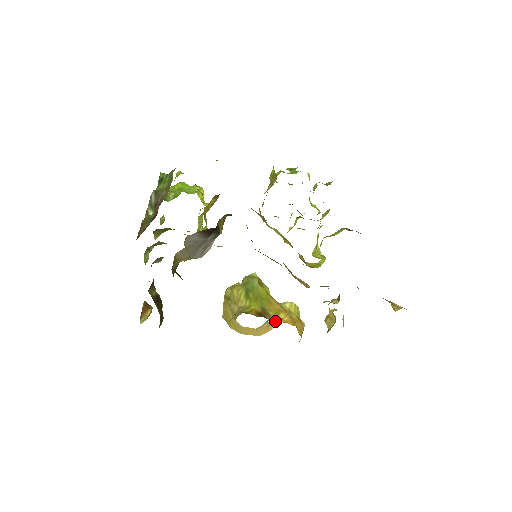
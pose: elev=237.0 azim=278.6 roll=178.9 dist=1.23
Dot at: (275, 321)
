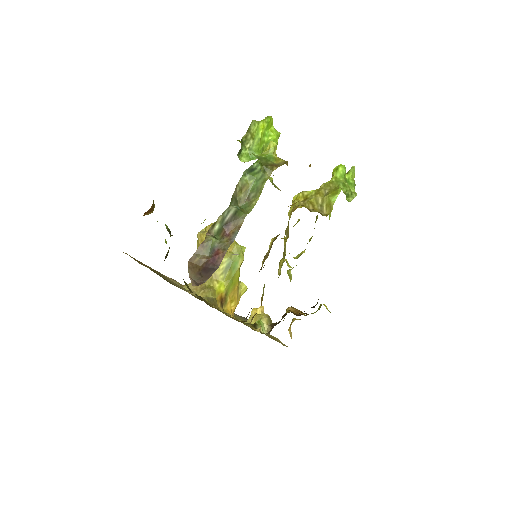
Dot at: occluded
